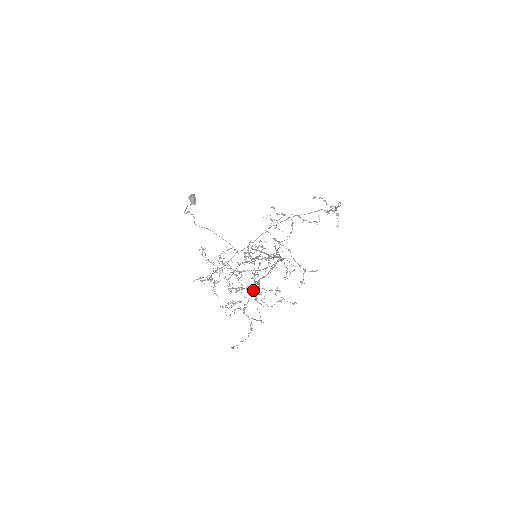
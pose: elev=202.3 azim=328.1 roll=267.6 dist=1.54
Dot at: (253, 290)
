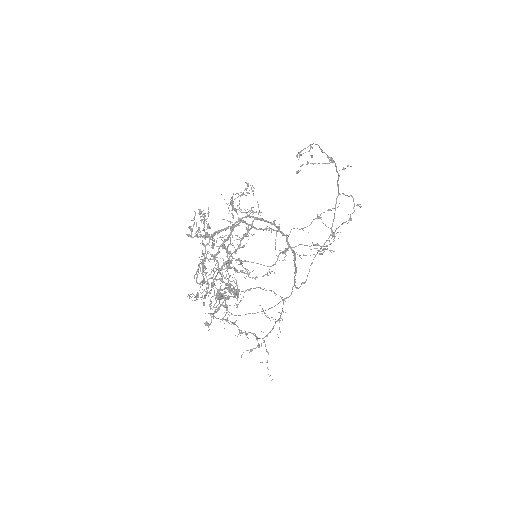
Dot at: (247, 273)
